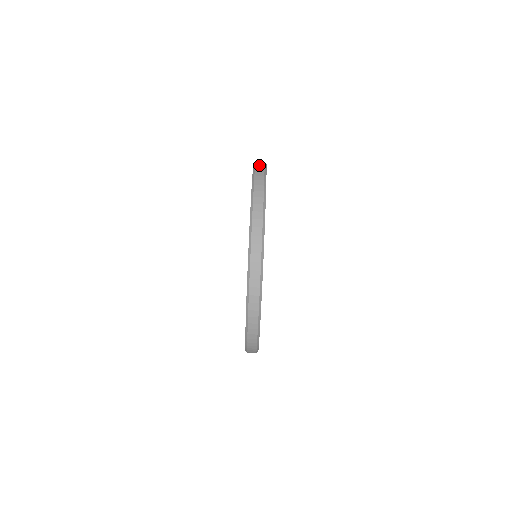
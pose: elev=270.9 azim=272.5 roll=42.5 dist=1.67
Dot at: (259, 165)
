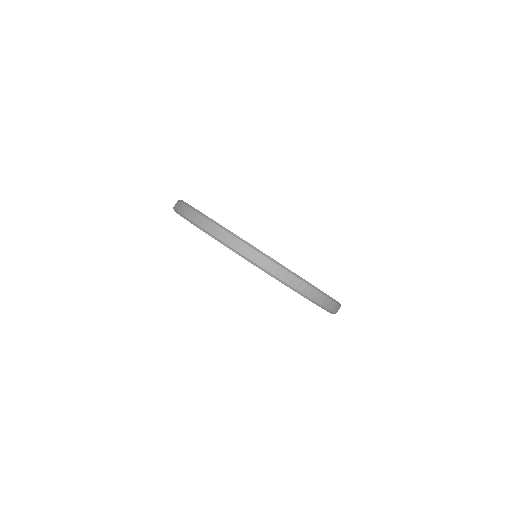
Dot at: occluded
